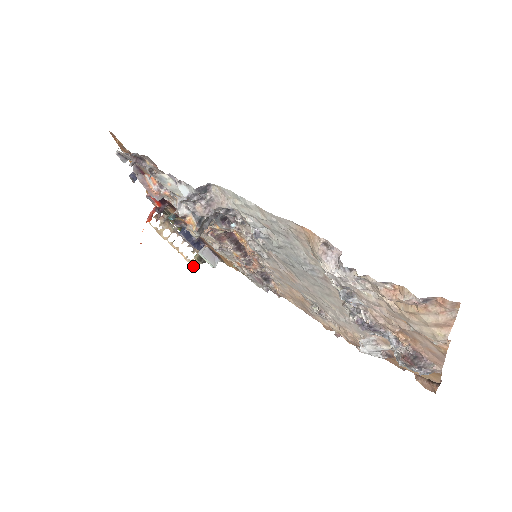
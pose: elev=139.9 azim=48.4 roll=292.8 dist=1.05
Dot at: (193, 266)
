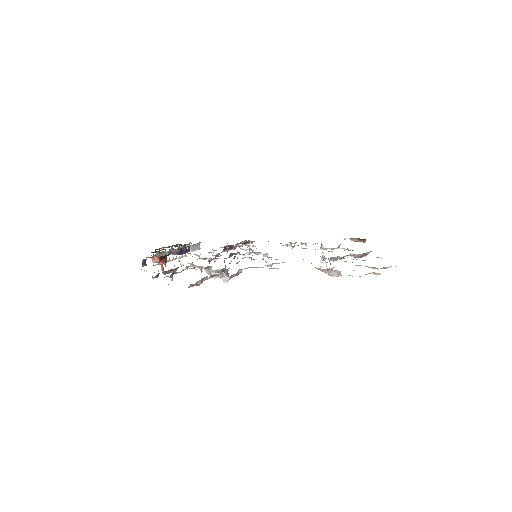
Dot at: occluded
